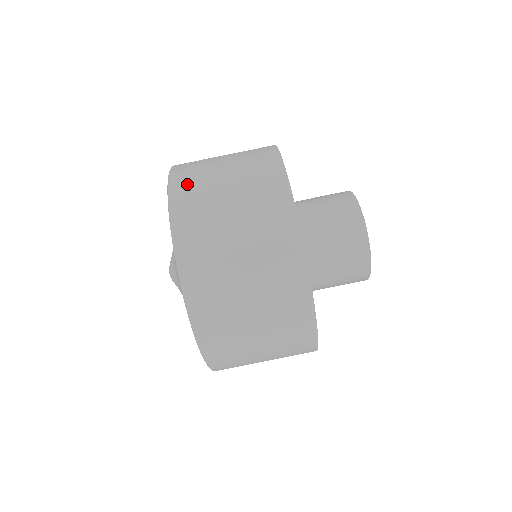
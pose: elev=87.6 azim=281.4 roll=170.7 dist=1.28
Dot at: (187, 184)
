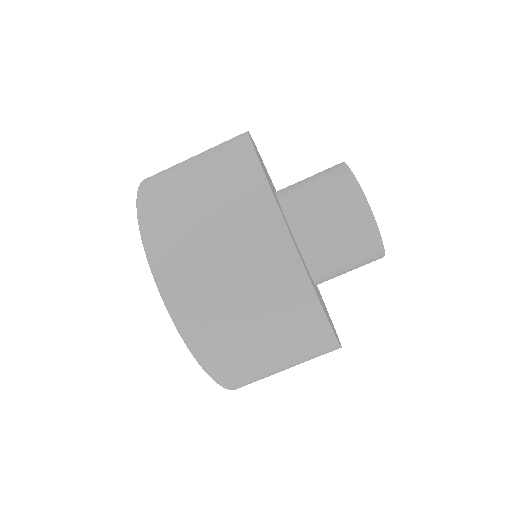
Dot at: (171, 258)
